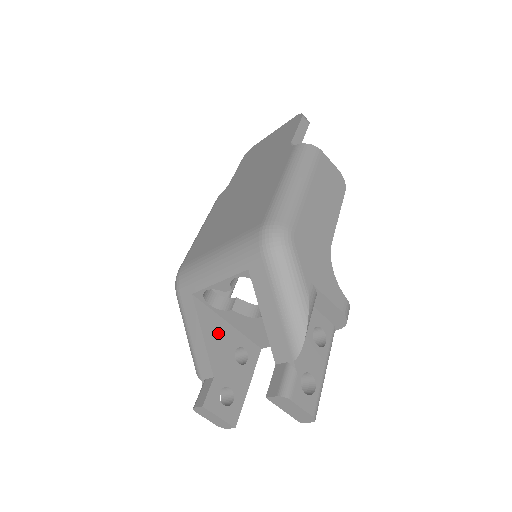
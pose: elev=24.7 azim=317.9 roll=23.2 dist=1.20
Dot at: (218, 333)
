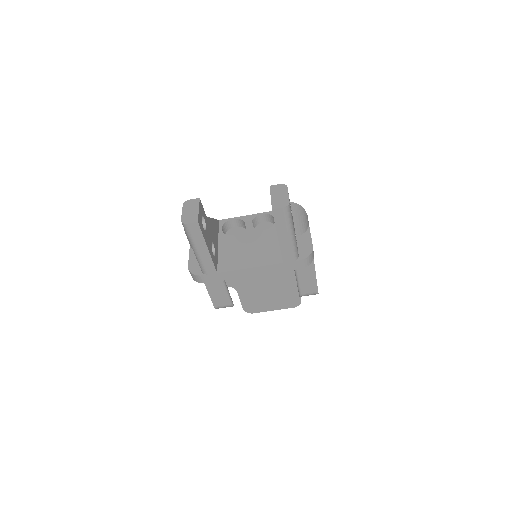
Dot at: (215, 233)
